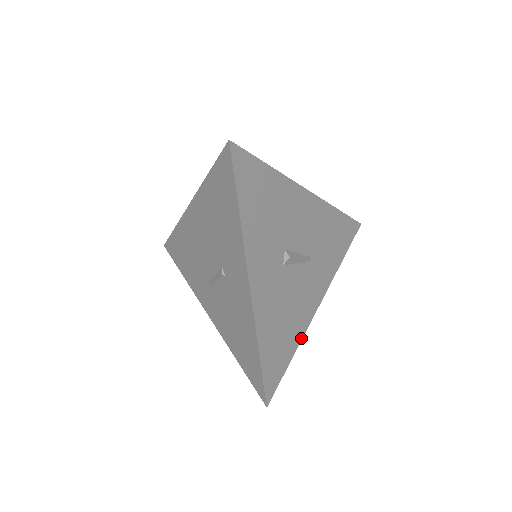
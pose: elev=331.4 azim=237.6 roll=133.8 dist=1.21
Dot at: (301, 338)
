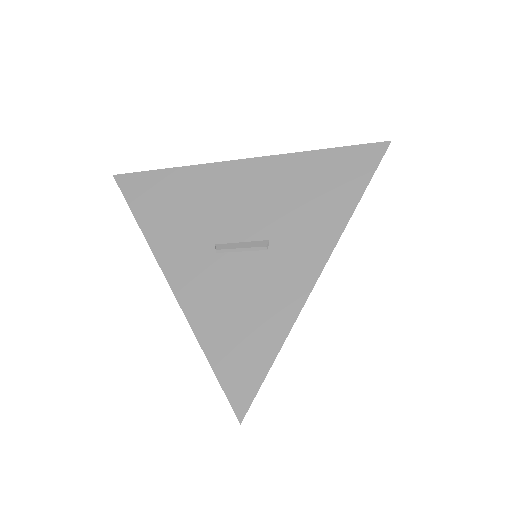
Dot at: occluded
